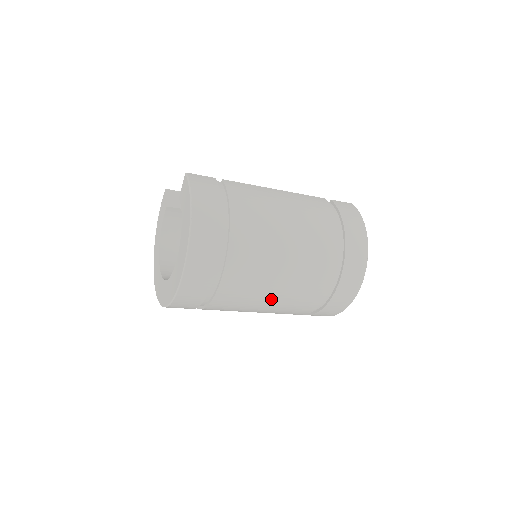
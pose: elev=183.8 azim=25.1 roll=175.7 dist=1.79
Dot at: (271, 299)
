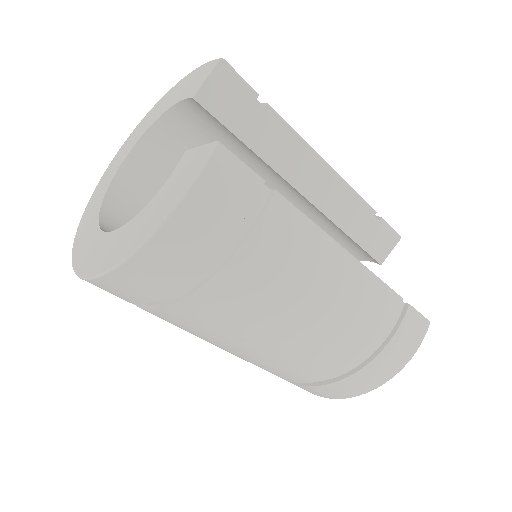
Dot at: occluded
